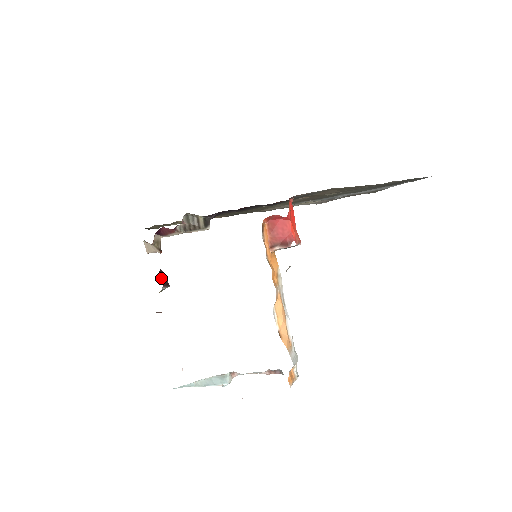
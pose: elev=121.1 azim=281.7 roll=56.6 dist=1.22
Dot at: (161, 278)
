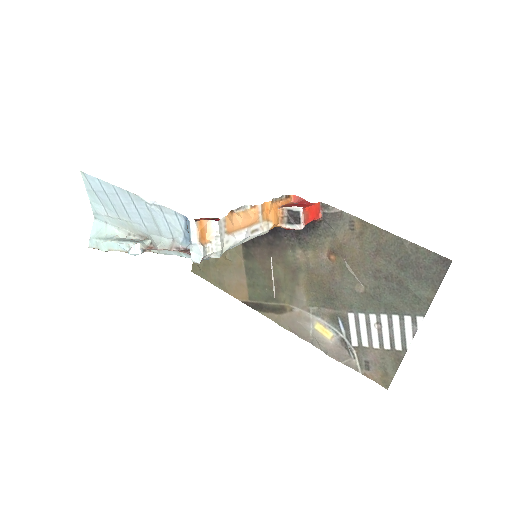
Dot at: occluded
